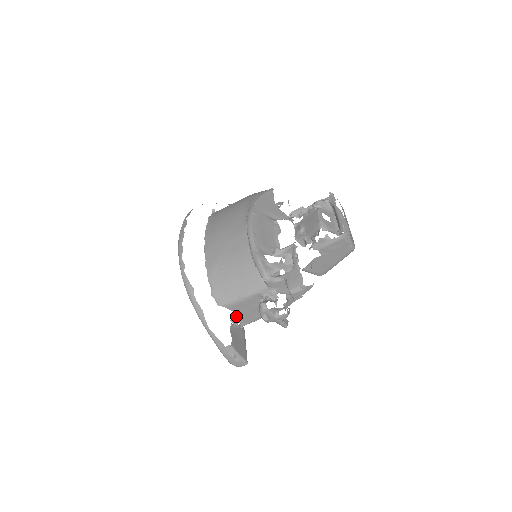
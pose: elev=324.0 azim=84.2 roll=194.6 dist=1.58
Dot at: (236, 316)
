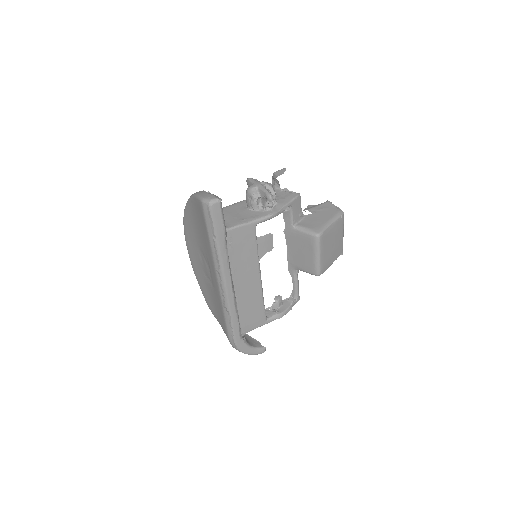
Dot at: occluded
